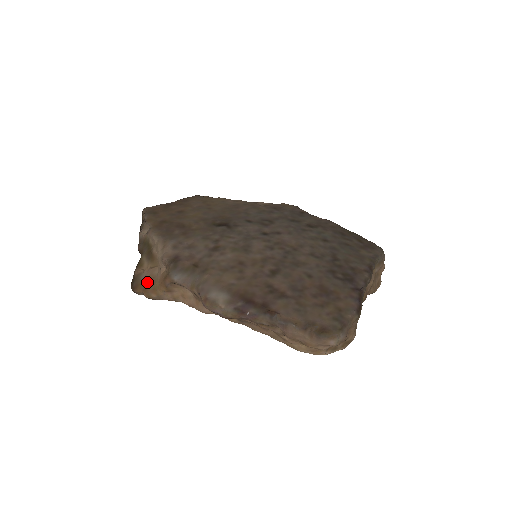
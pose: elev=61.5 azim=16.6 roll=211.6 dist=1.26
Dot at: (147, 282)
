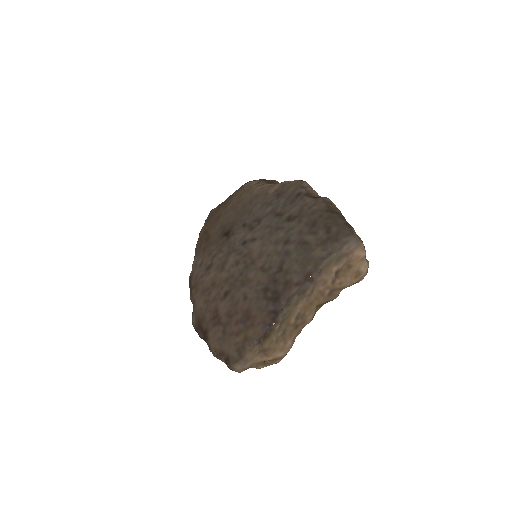
Dot at: occluded
